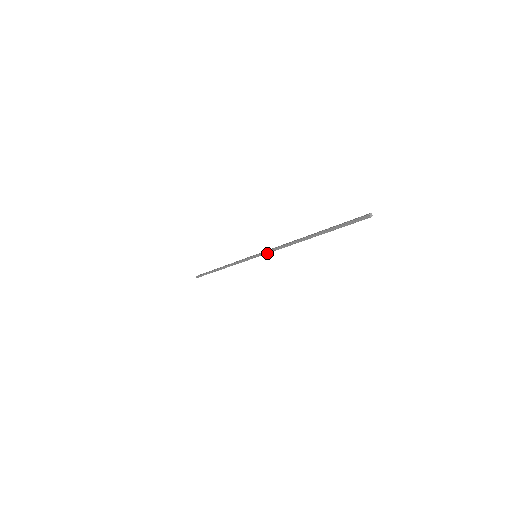
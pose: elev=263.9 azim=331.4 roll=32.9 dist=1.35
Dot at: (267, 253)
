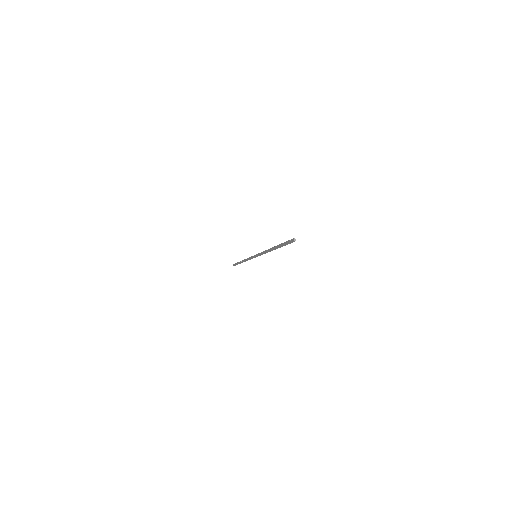
Dot at: (260, 255)
